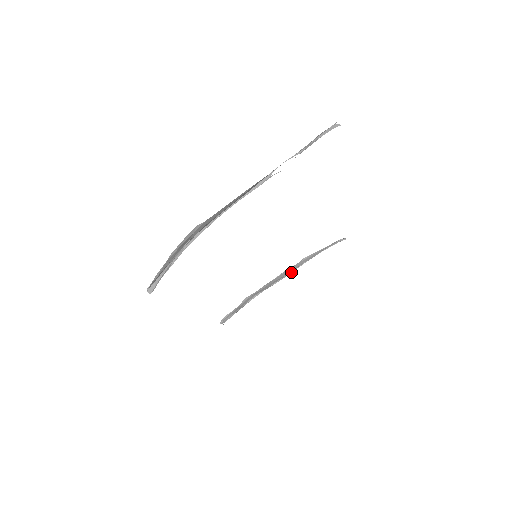
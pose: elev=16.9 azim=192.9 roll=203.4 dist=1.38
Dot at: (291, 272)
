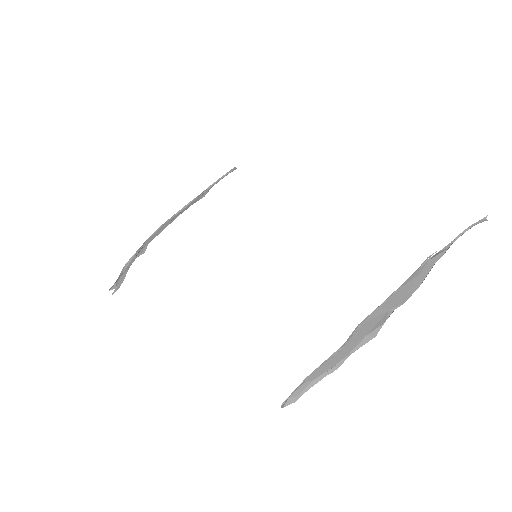
Dot at: (184, 208)
